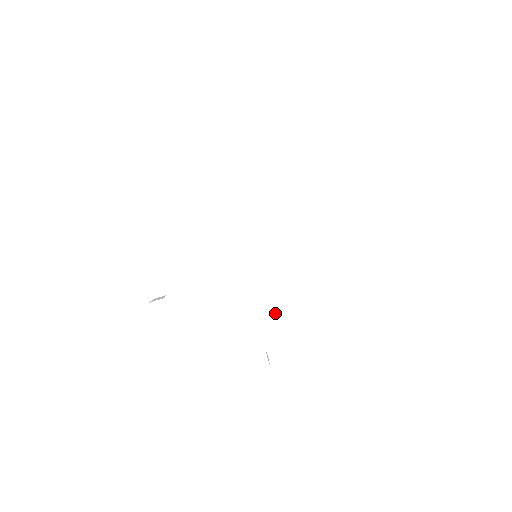
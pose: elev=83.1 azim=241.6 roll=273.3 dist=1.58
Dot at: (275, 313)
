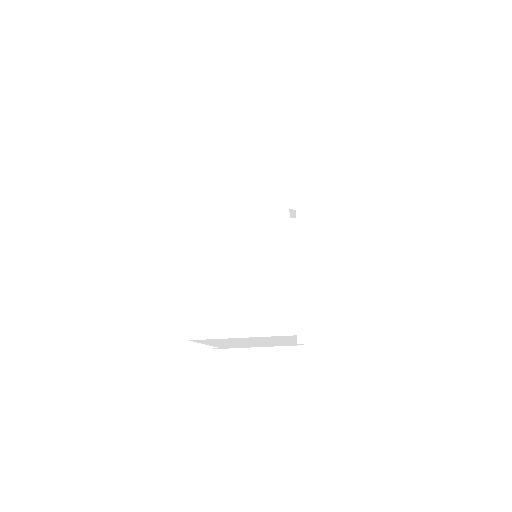
Dot at: occluded
